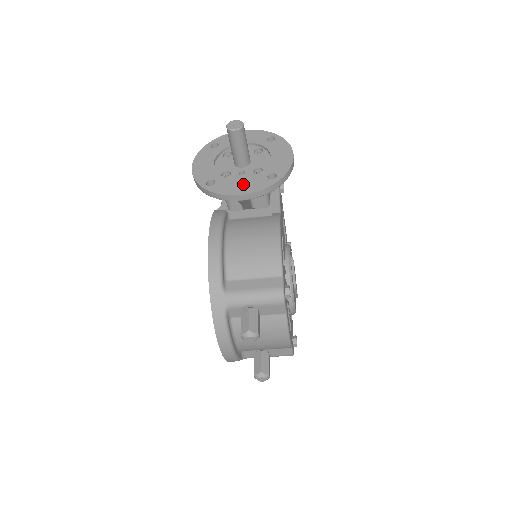
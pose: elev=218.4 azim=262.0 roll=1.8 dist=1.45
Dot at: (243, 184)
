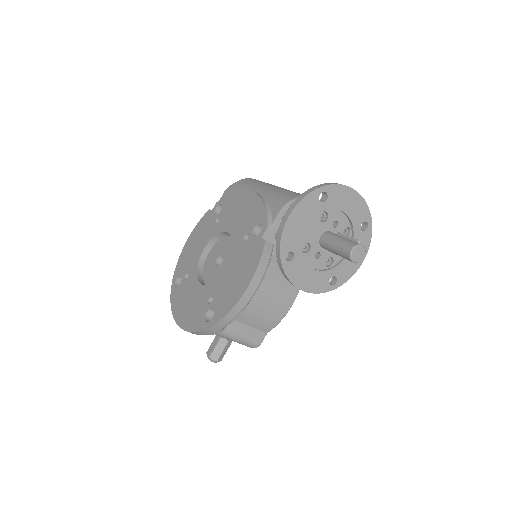
Dot at: (310, 277)
